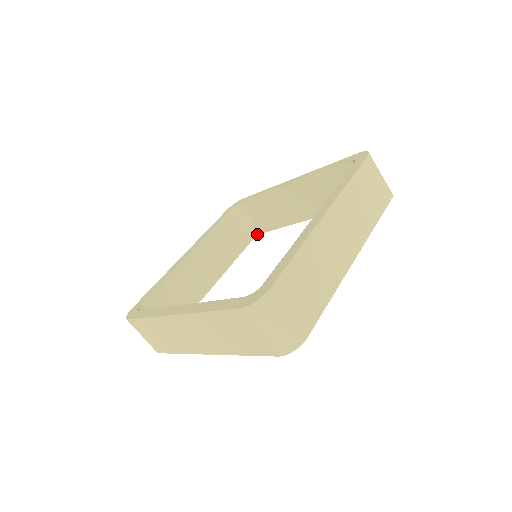
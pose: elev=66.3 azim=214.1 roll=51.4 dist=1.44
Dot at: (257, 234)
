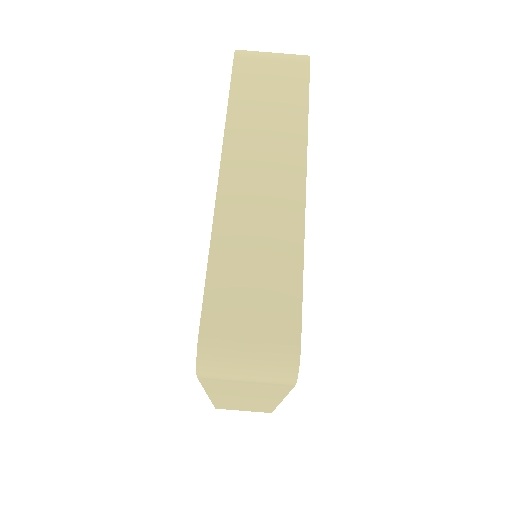
Dot at: occluded
